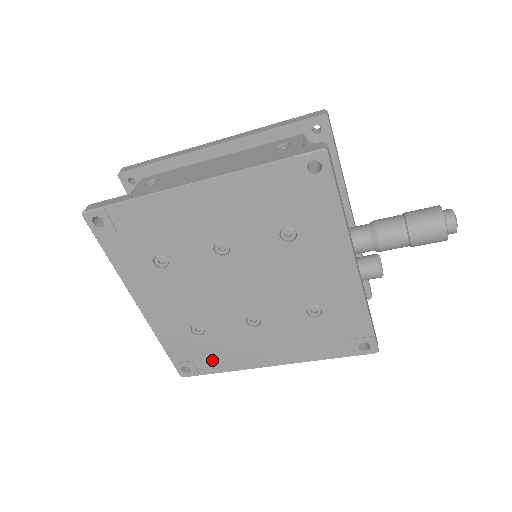
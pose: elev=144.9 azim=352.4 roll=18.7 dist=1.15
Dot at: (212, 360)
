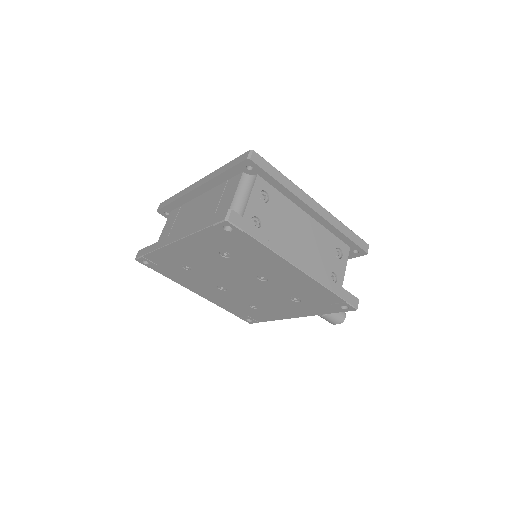
Dot at: (169, 272)
